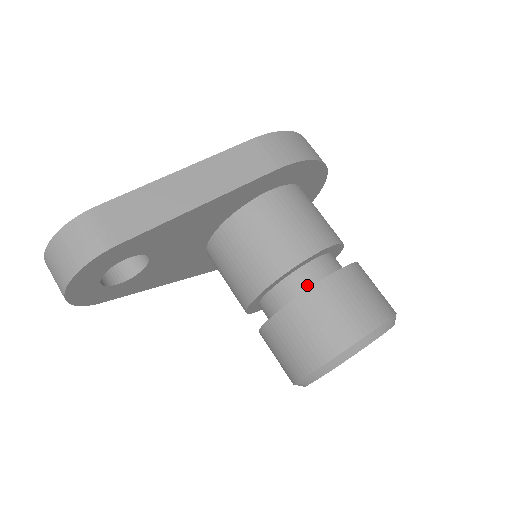
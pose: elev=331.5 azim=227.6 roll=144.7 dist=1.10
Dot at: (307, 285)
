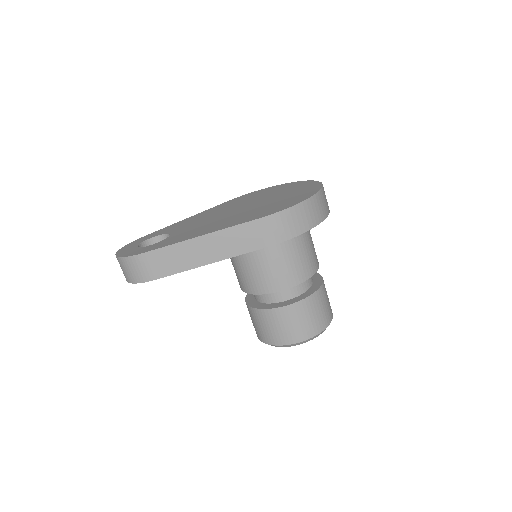
Dot at: (275, 300)
